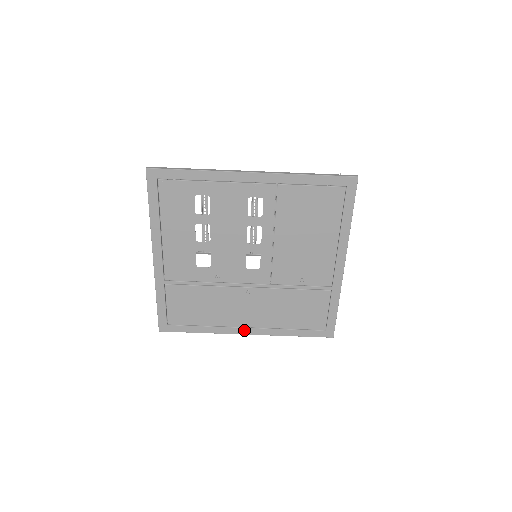
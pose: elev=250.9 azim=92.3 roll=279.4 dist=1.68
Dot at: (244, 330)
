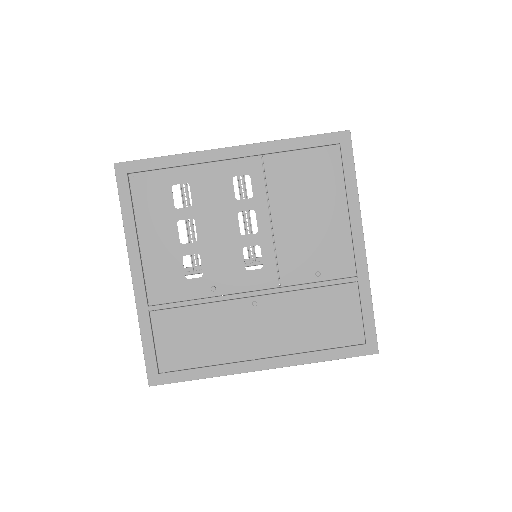
Dot at: (260, 363)
